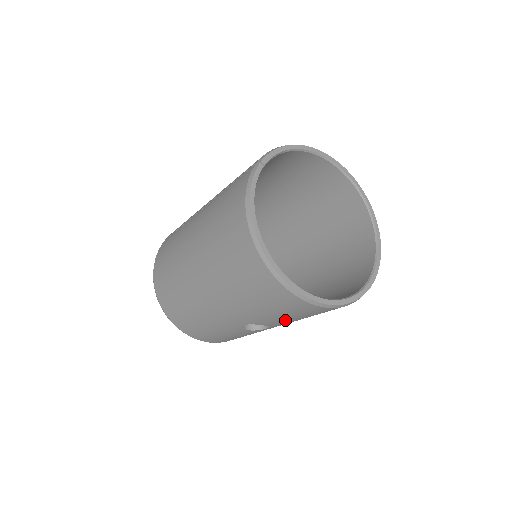
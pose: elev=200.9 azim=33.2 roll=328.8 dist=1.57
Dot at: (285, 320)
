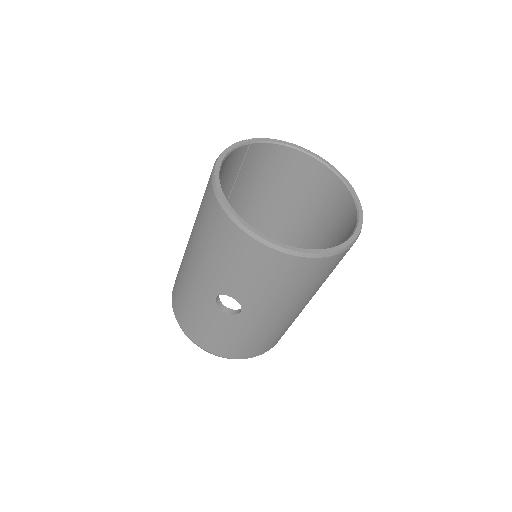
Dot at: (245, 283)
